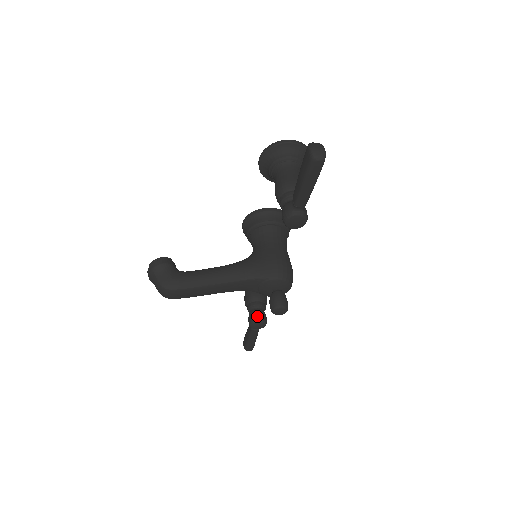
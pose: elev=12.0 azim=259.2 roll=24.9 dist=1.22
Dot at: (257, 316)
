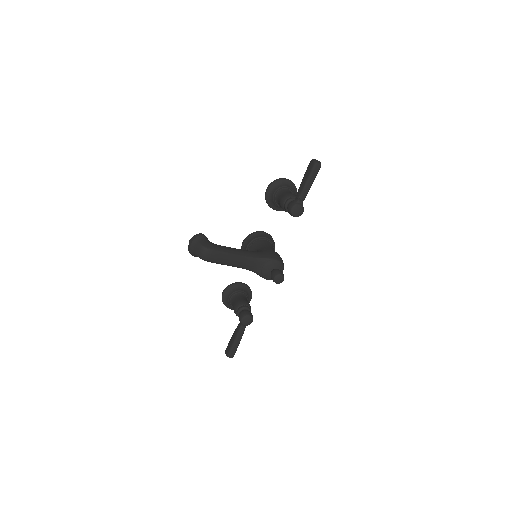
Dot at: (247, 312)
